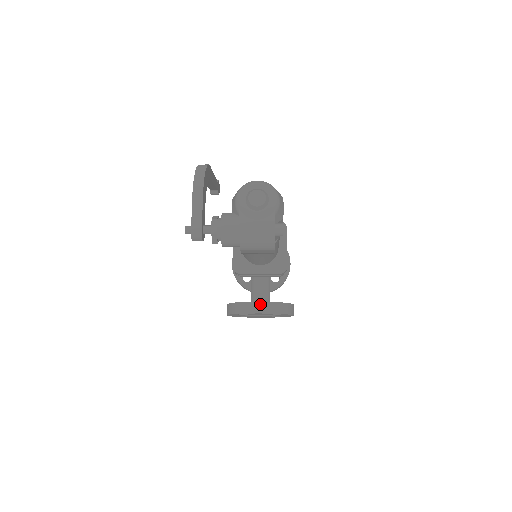
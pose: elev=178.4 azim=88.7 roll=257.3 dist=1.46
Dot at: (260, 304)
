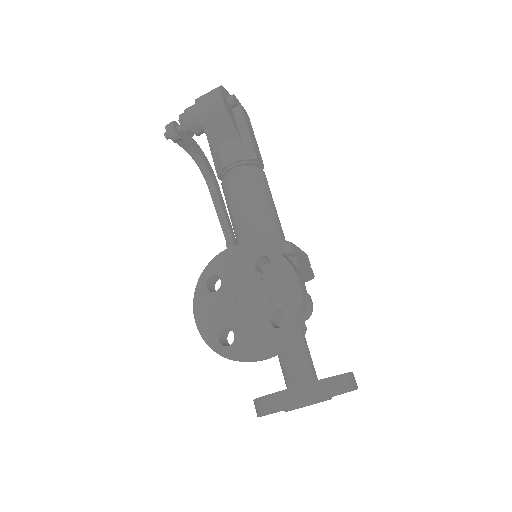
Dot at: occluded
